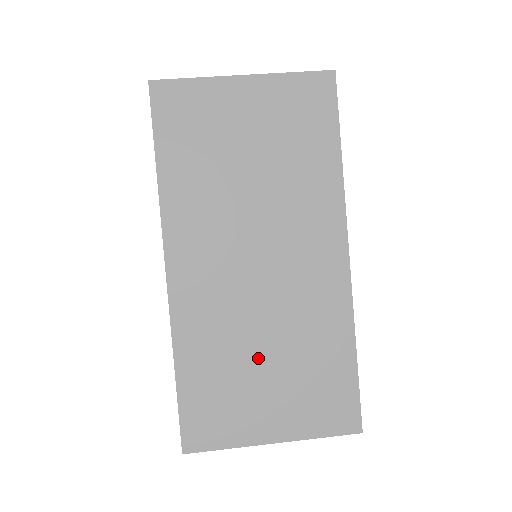
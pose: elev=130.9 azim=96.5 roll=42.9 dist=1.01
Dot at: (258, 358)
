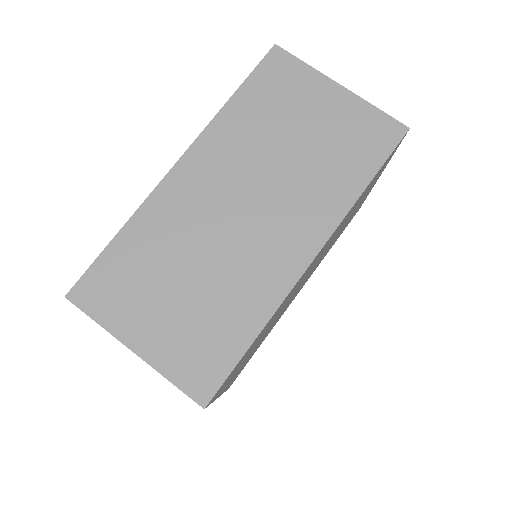
Dot at: (181, 276)
